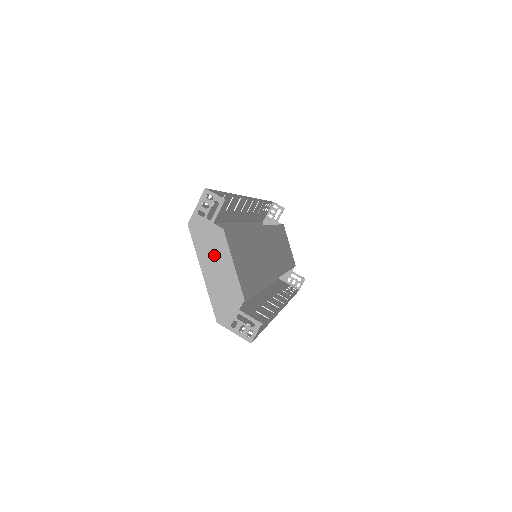
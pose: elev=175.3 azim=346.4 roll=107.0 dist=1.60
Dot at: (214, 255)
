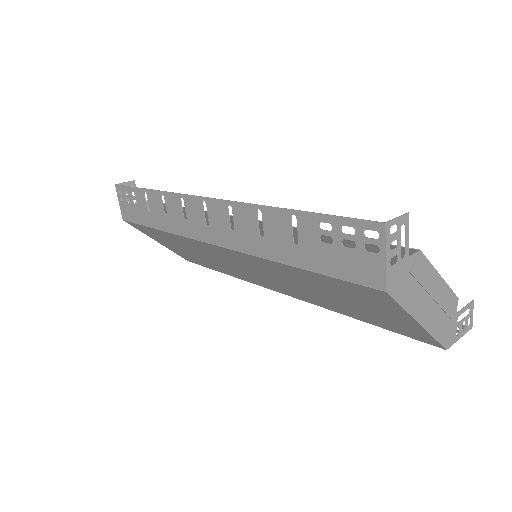
Dot at: (423, 291)
